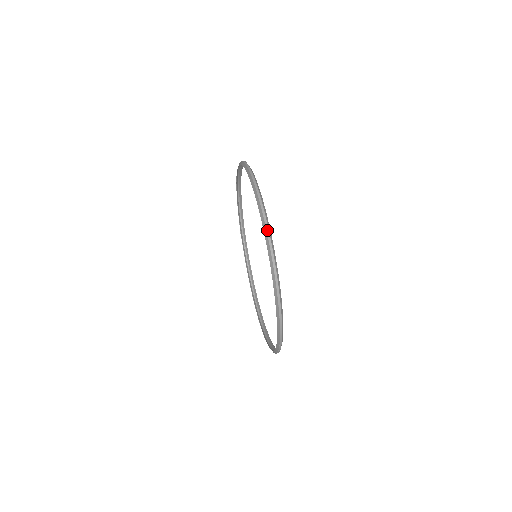
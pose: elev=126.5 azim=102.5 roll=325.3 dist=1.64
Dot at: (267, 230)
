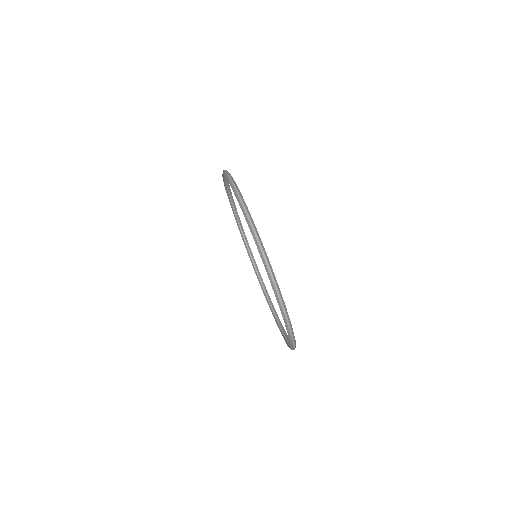
Dot at: (287, 320)
